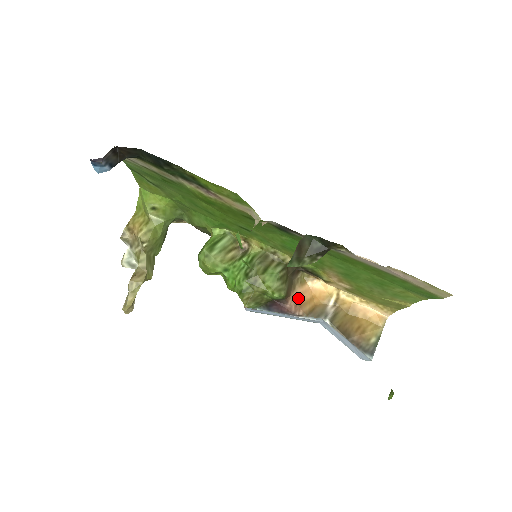
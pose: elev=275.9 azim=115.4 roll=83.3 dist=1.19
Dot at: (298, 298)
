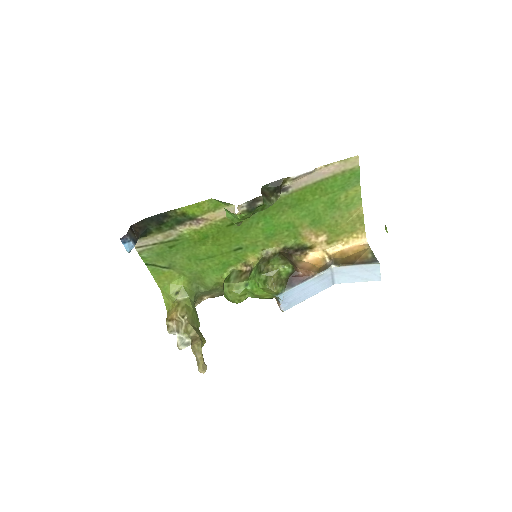
Dot at: (304, 268)
